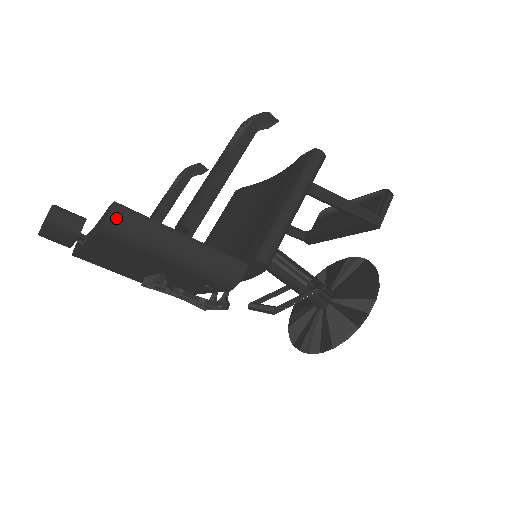
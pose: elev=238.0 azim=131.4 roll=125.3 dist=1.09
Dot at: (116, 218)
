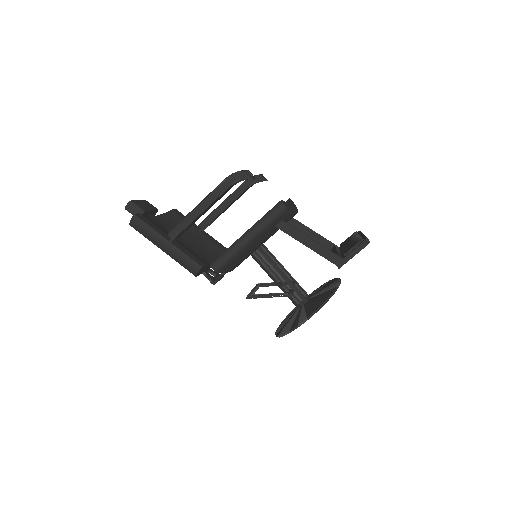
Dot at: (134, 223)
